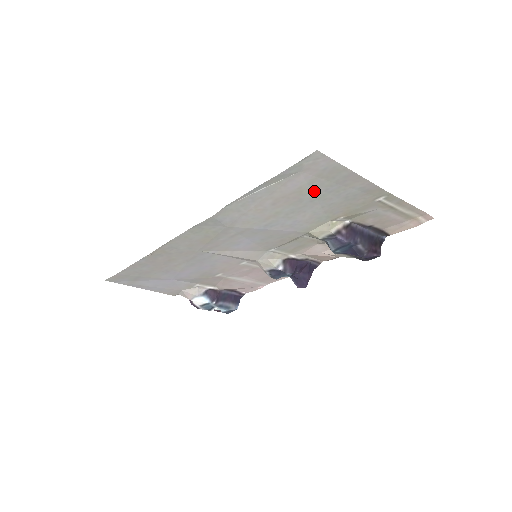
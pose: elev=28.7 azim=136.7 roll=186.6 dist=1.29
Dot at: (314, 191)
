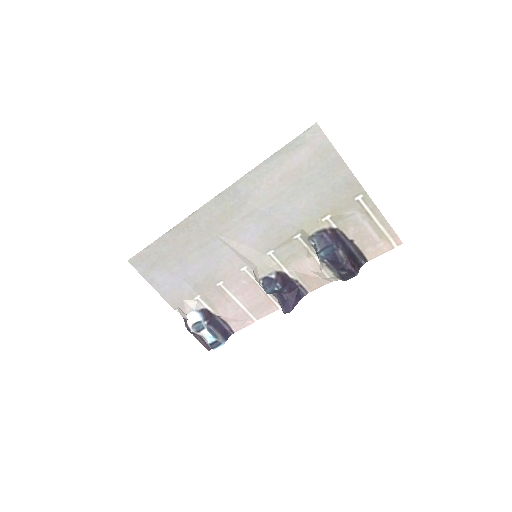
Dot at: (311, 172)
